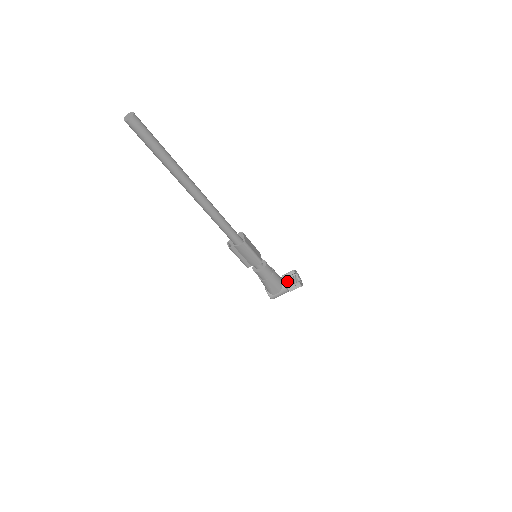
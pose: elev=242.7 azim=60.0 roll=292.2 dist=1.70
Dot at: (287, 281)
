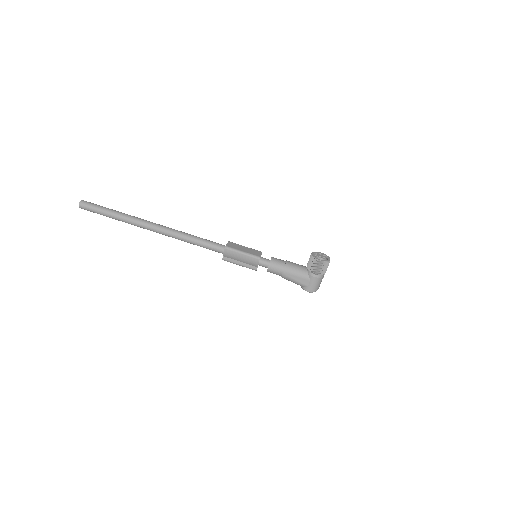
Dot at: (308, 265)
